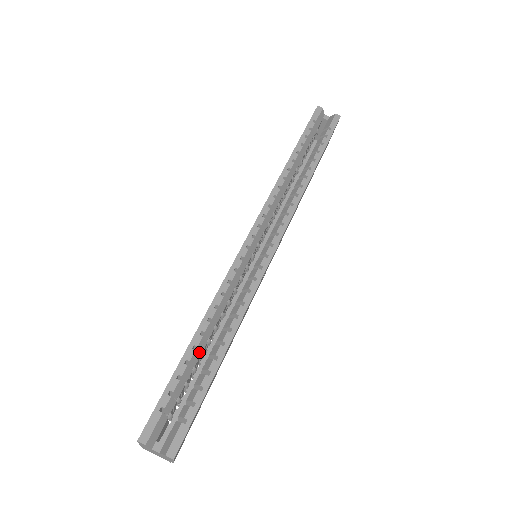
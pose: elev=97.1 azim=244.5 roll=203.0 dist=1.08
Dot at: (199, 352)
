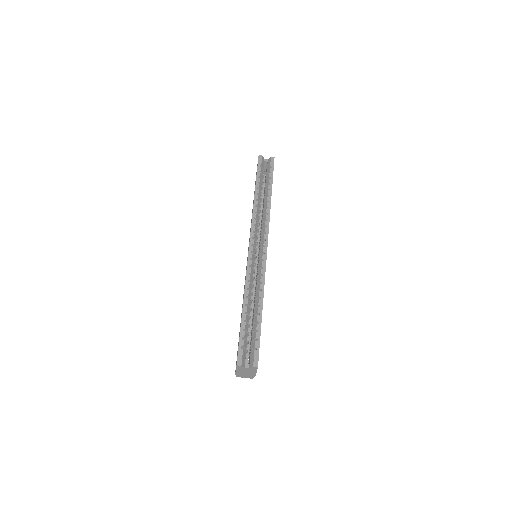
Dot at: (248, 315)
